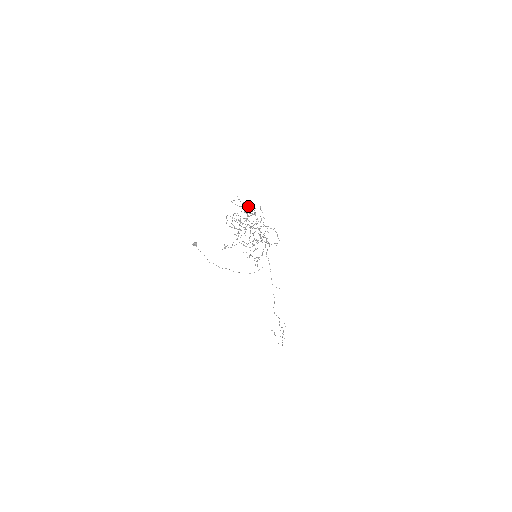
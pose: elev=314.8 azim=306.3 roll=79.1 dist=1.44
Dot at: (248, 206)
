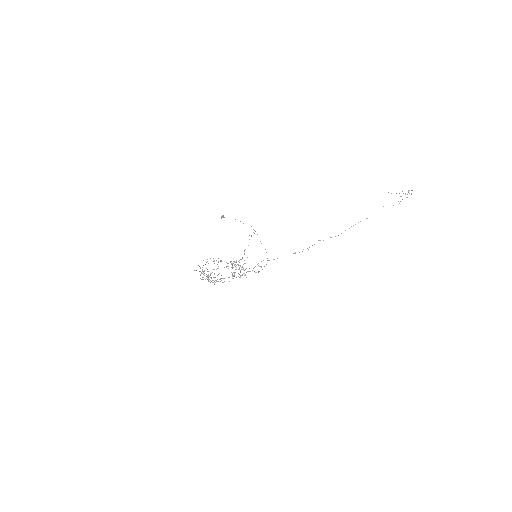
Dot at: (218, 262)
